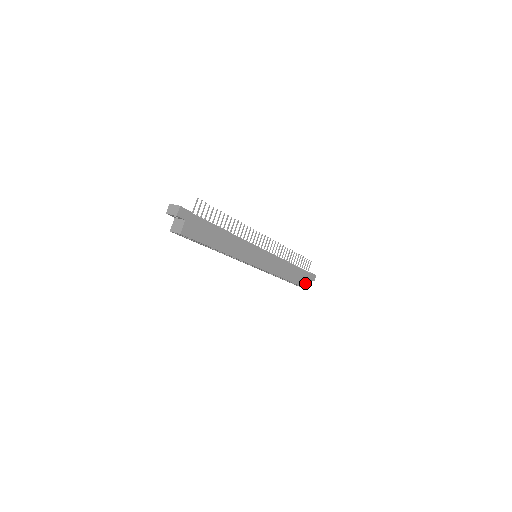
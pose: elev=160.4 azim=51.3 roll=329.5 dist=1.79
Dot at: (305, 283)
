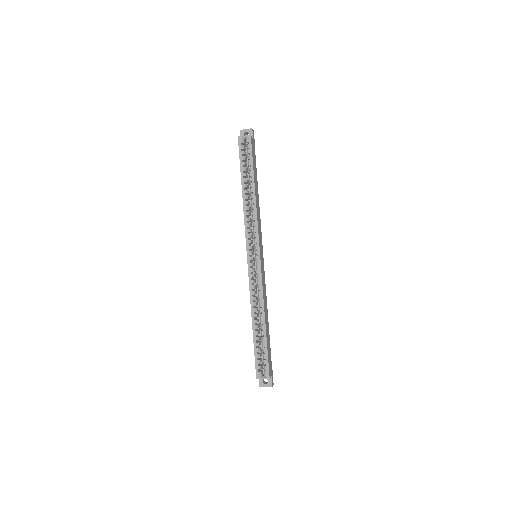
Dot at: (269, 367)
